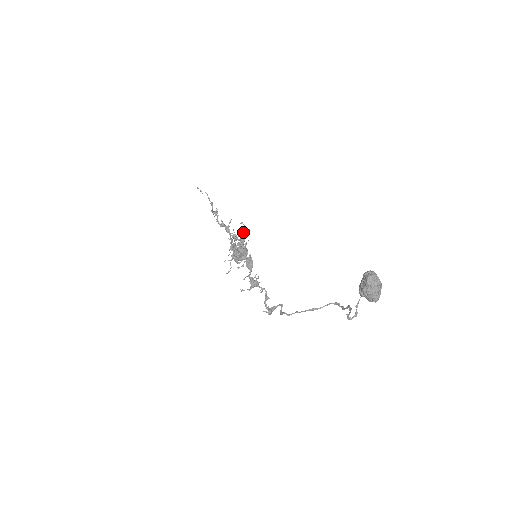
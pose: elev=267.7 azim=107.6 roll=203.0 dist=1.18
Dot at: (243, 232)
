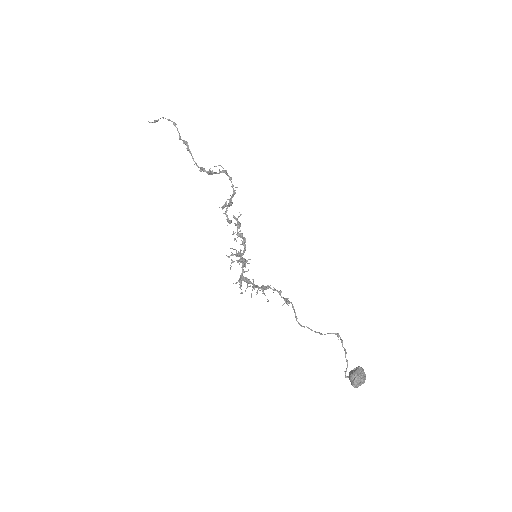
Dot at: (236, 252)
